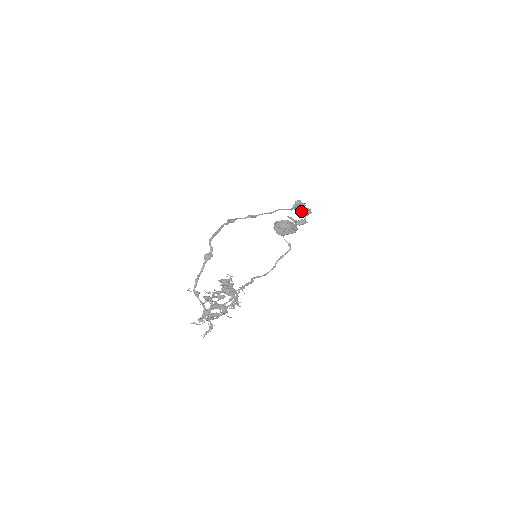
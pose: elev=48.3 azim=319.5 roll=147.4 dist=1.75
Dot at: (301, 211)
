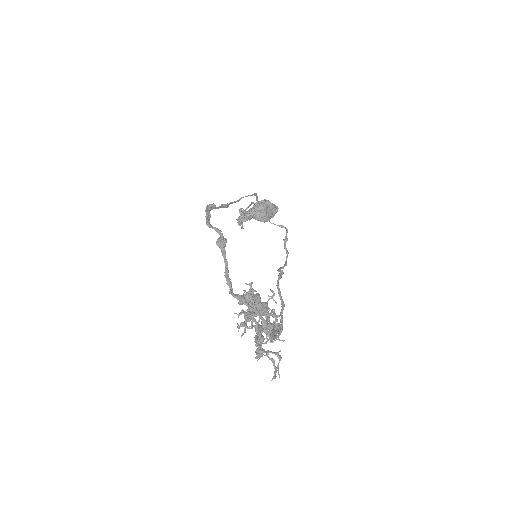
Dot at: occluded
